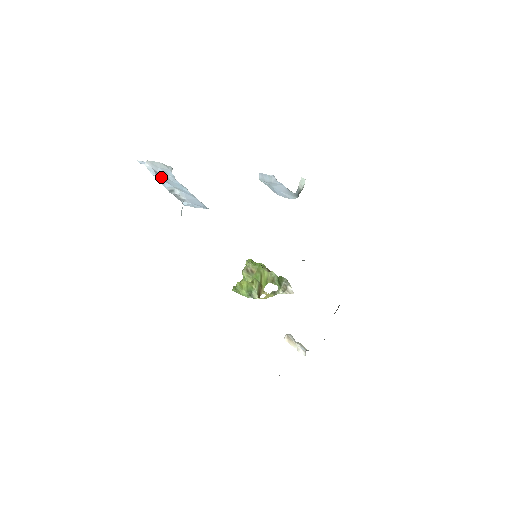
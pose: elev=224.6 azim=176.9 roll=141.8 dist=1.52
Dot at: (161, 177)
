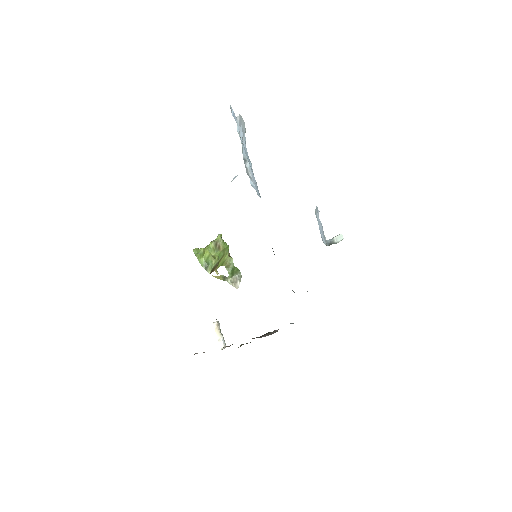
Dot at: occluded
